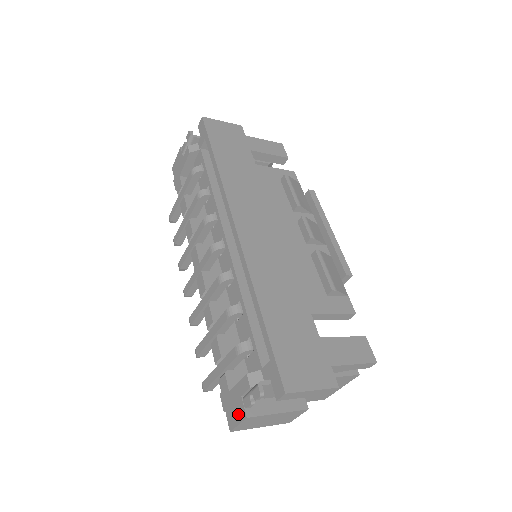
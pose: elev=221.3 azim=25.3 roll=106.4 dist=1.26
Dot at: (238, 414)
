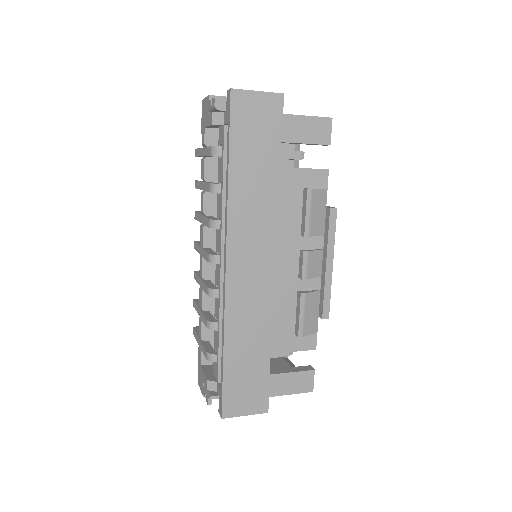
Dot at: (201, 386)
